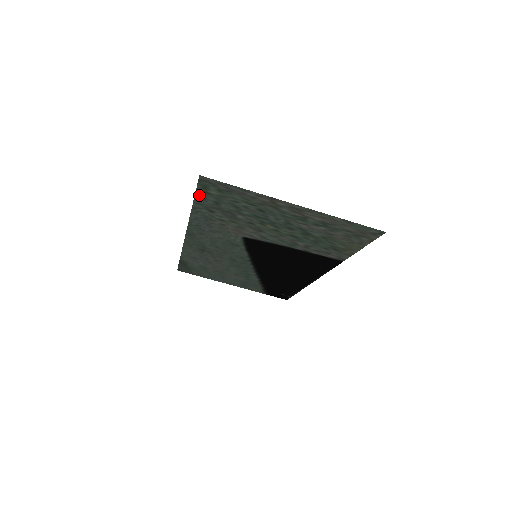
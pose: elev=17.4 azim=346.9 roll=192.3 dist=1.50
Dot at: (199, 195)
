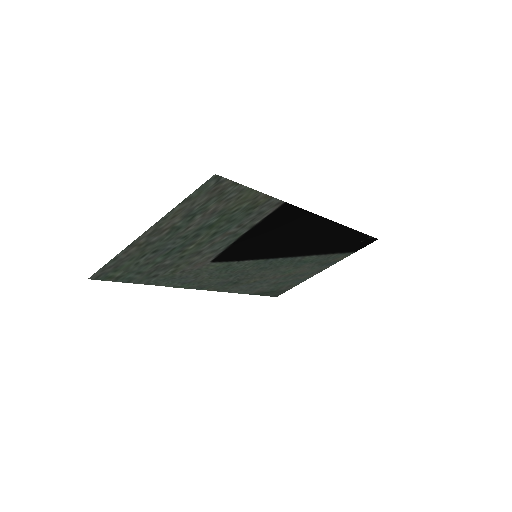
Dot at: (124, 280)
